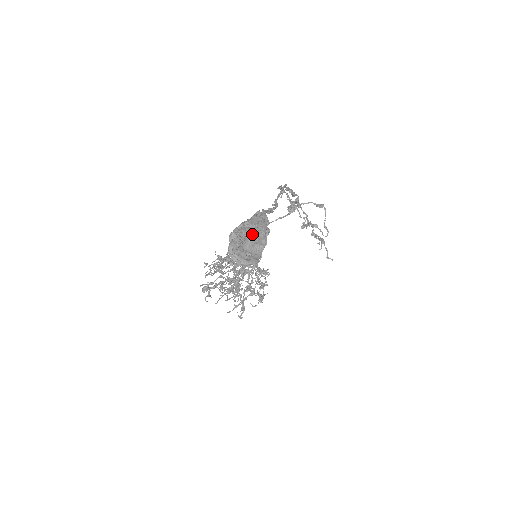
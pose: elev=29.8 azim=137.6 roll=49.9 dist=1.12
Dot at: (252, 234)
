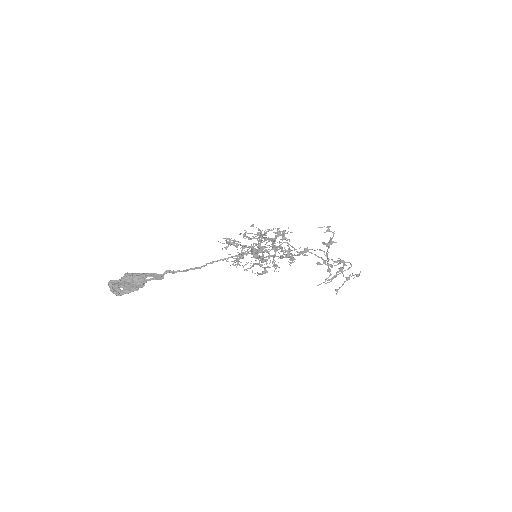
Dot at: (129, 283)
